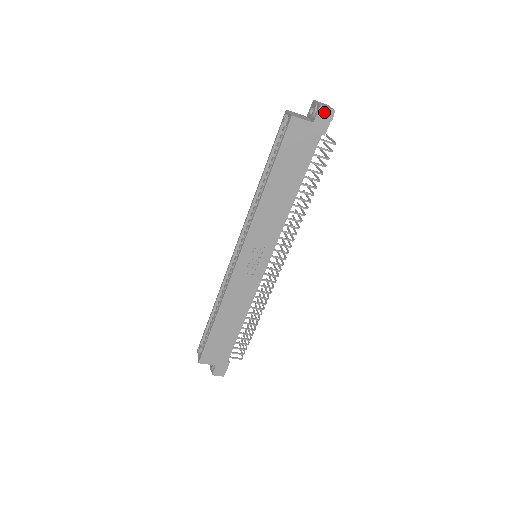
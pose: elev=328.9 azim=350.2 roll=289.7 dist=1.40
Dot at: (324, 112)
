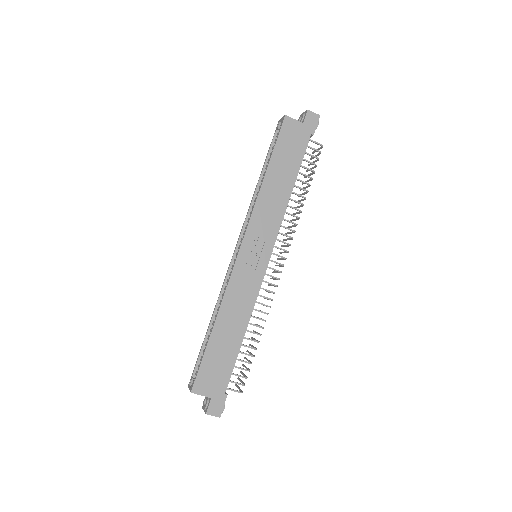
Dot at: (311, 116)
